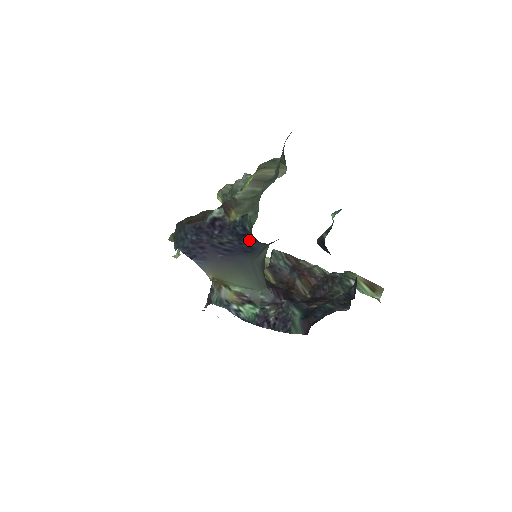
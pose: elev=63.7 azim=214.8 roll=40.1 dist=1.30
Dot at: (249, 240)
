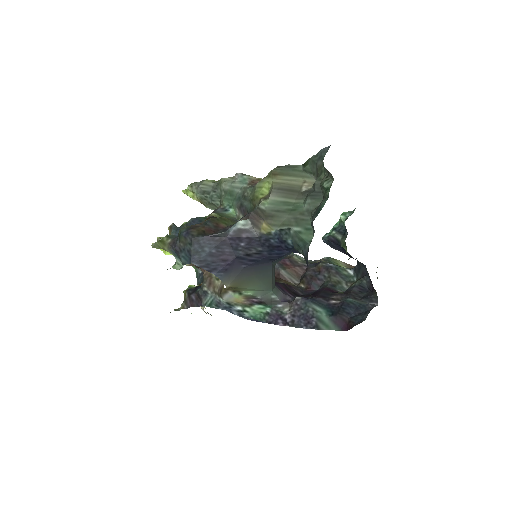
Dot at: (282, 251)
